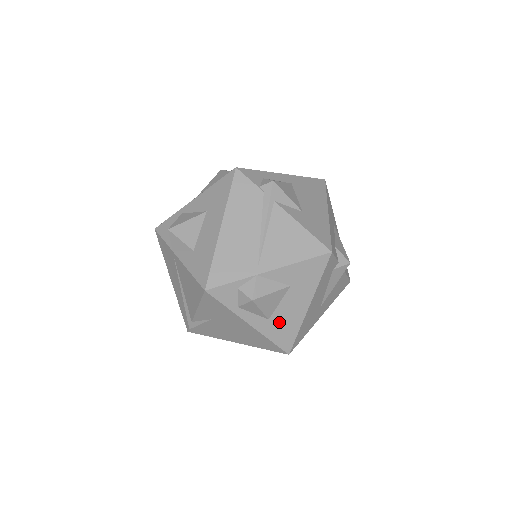
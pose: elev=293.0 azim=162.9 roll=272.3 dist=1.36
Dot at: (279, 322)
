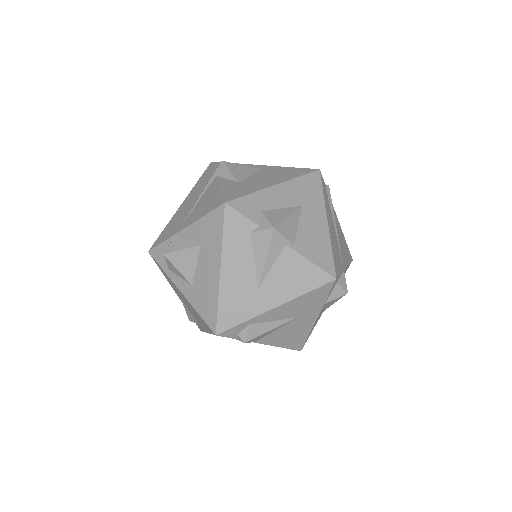
Dot at: (200, 290)
